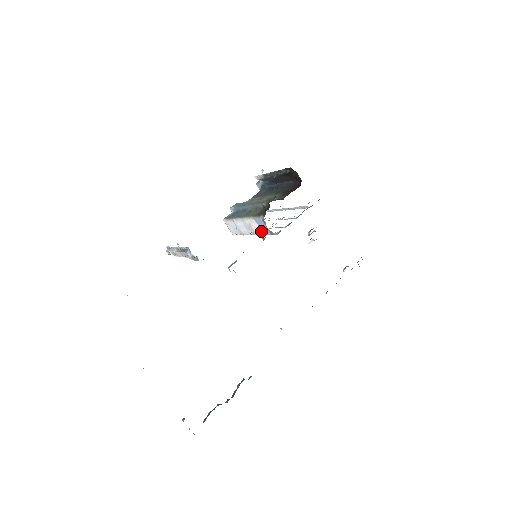
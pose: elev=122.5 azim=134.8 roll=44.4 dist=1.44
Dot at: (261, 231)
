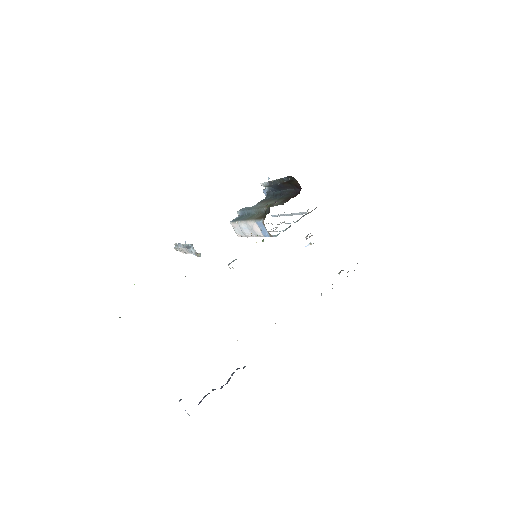
Dot at: (262, 233)
